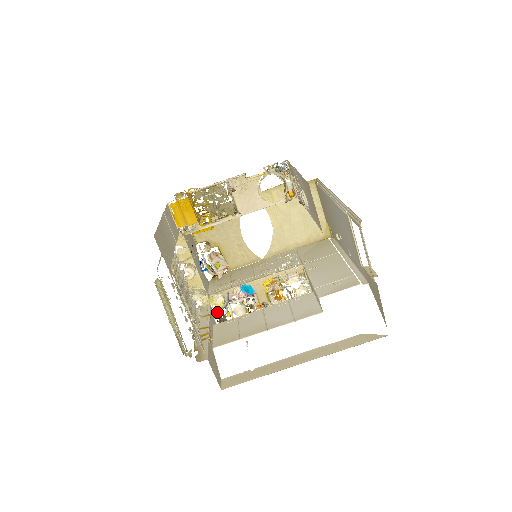
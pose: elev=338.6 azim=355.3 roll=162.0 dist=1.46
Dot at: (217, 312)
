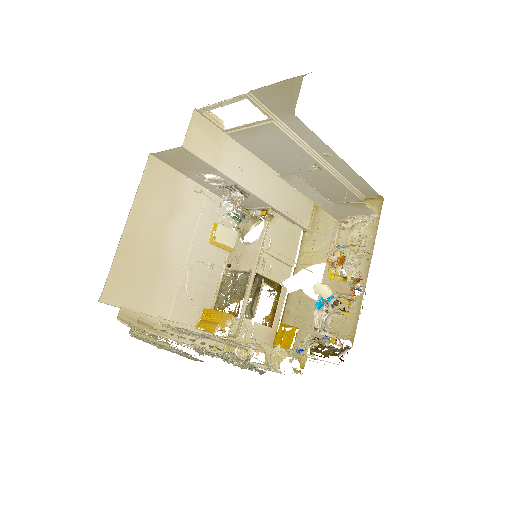
Dot at: (310, 349)
